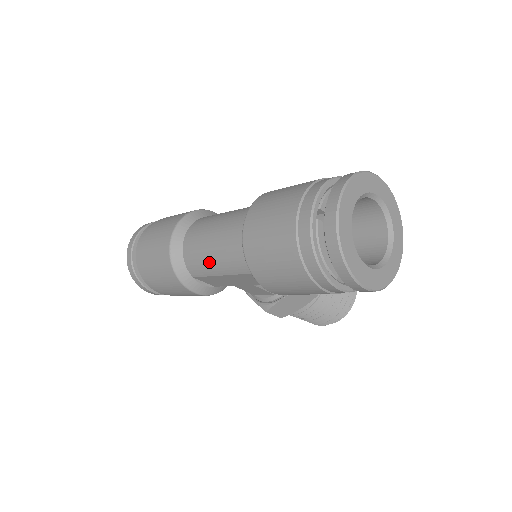
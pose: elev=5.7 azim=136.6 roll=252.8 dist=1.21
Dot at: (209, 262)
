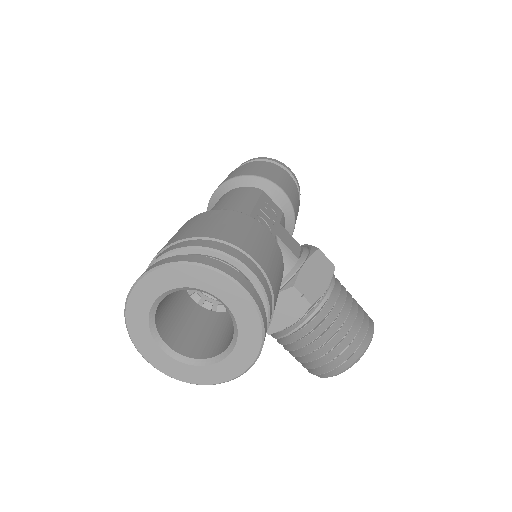
Dot at: occluded
